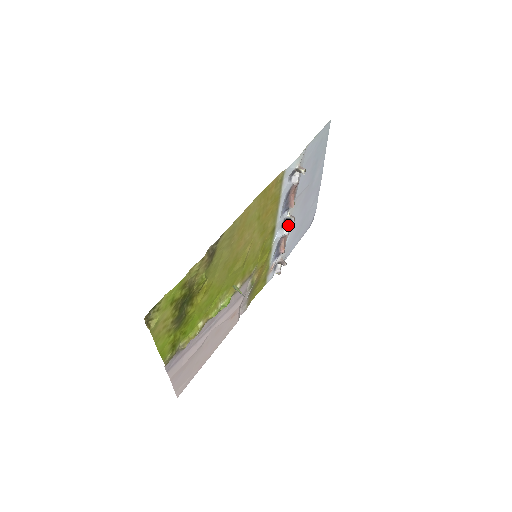
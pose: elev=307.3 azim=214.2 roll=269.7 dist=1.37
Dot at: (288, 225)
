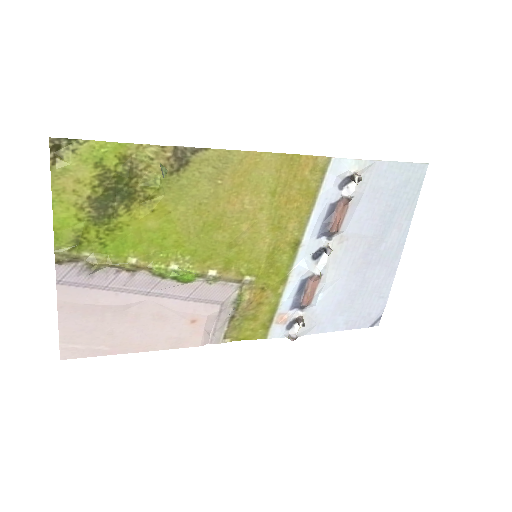
Dot at: (324, 266)
